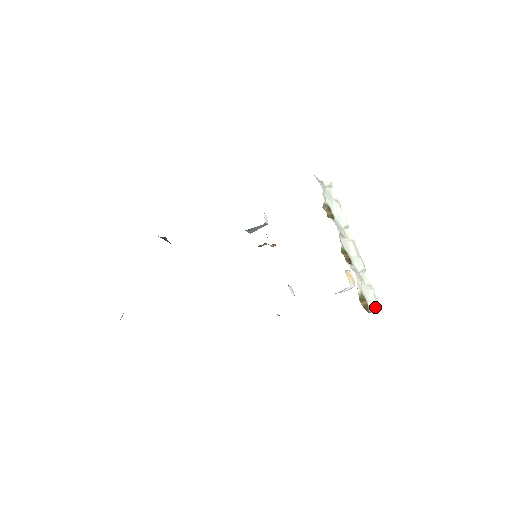
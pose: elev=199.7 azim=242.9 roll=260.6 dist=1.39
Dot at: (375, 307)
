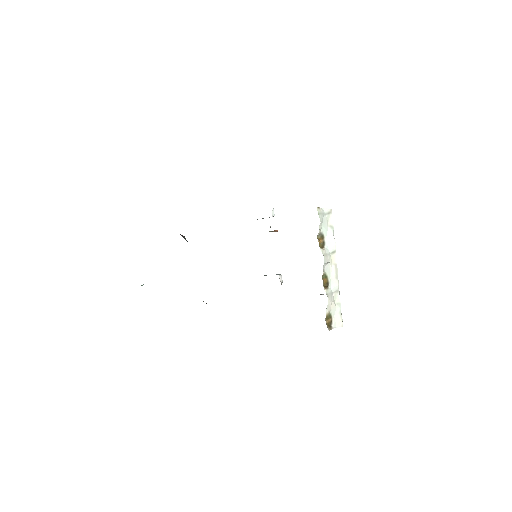
Dot at: (338, 322)
